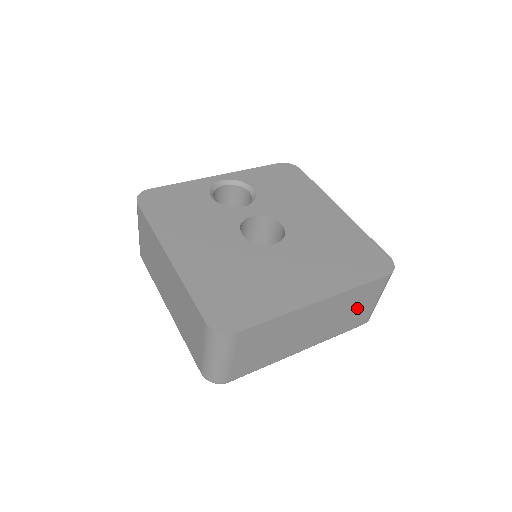
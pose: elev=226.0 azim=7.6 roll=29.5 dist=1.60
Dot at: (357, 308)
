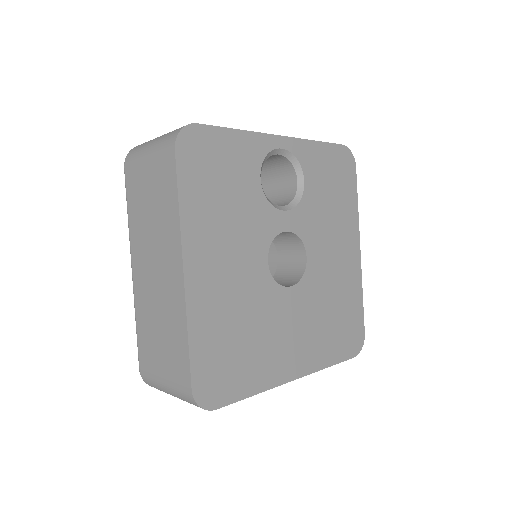
Dot at: occluded
